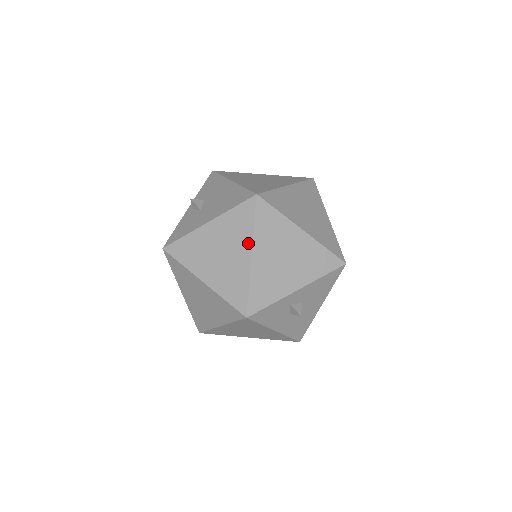
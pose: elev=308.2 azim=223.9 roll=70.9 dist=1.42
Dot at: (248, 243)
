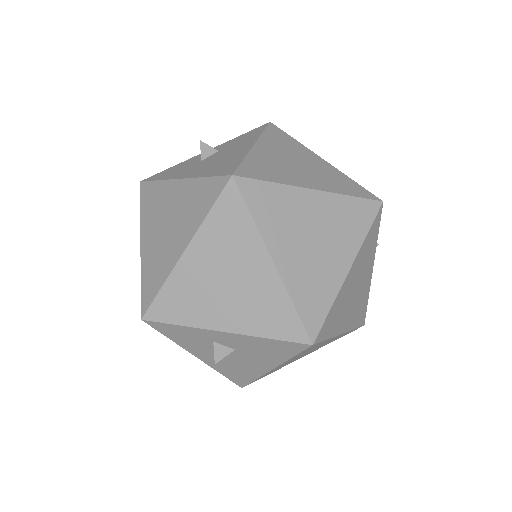
Dot at: (190, 233)
